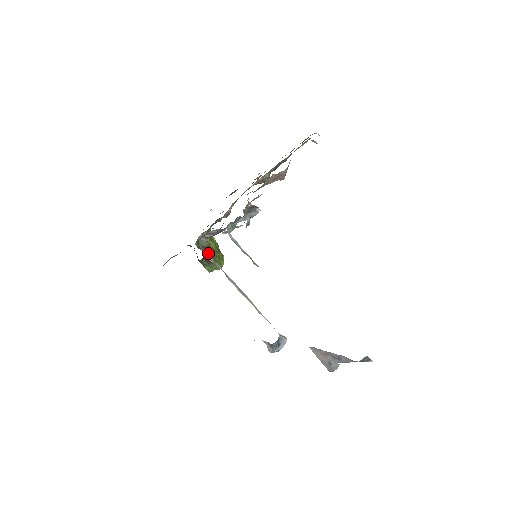
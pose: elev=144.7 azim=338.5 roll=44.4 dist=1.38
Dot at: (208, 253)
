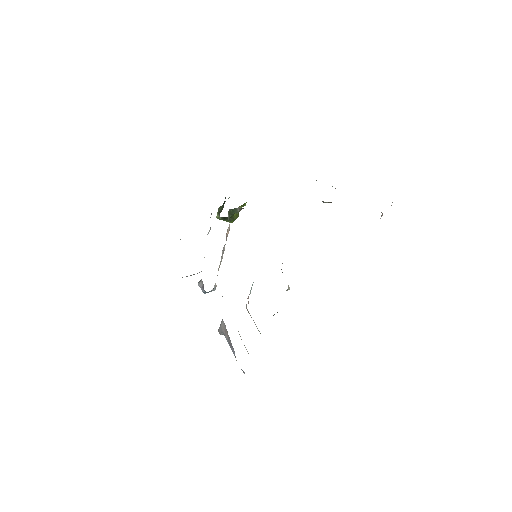
Dot at: (230, 217)
